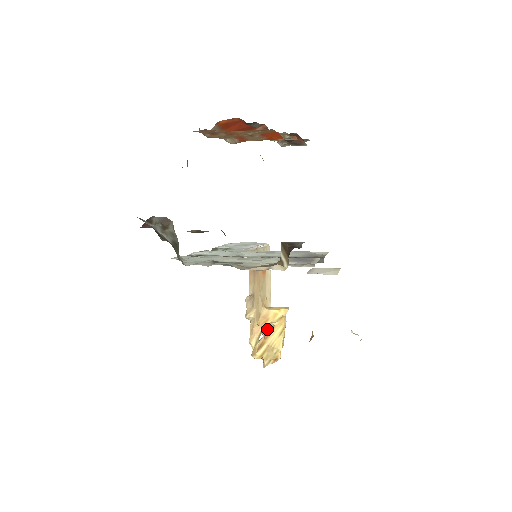
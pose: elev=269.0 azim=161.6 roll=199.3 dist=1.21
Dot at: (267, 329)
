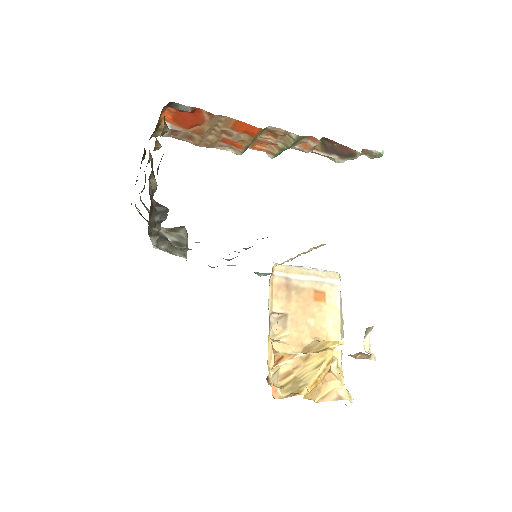
Dot at: (290, 353)
